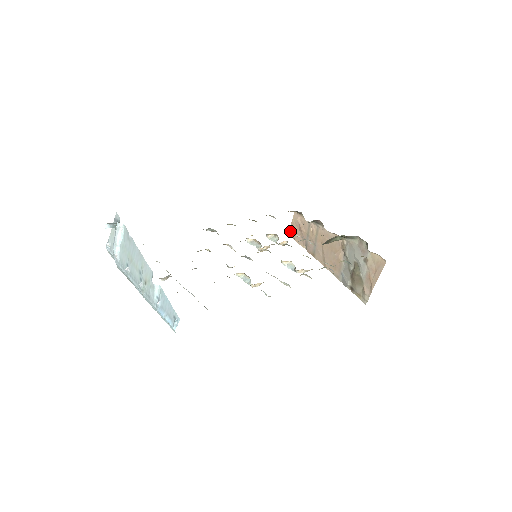
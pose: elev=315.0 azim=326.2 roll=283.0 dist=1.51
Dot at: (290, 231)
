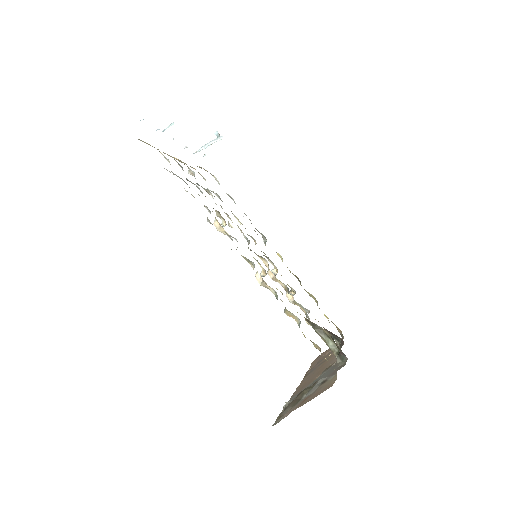
Dot at: occluded
